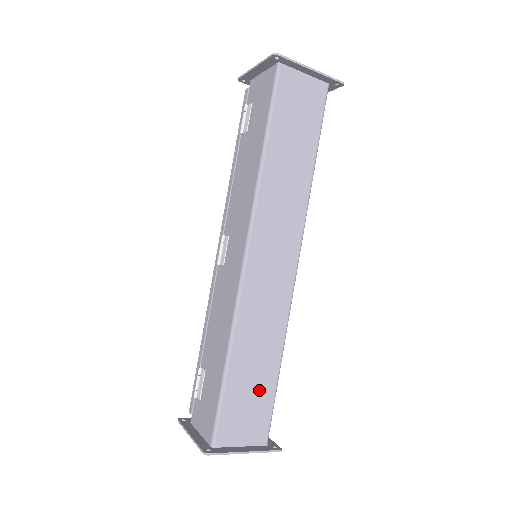
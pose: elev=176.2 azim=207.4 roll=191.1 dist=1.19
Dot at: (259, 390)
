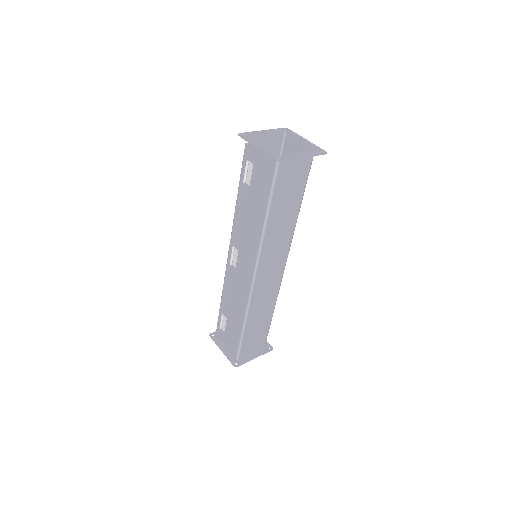
Dot at: (261, 329)
